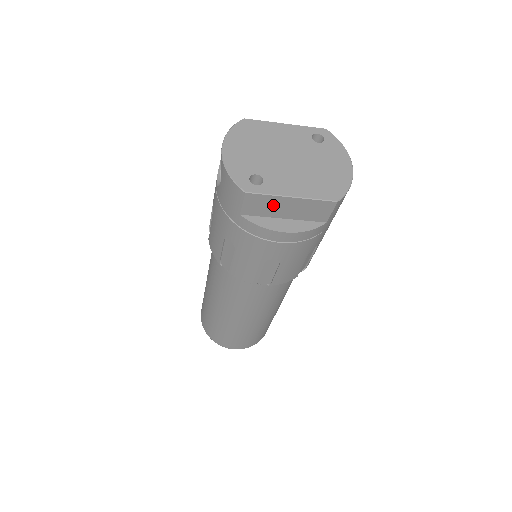
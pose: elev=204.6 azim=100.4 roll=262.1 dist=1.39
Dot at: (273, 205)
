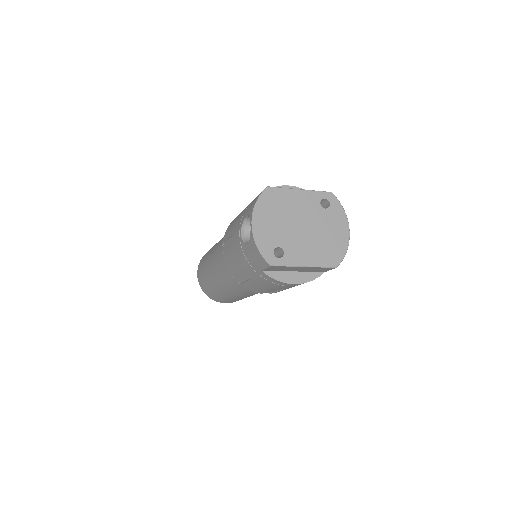
Dot at: (289, 268)
